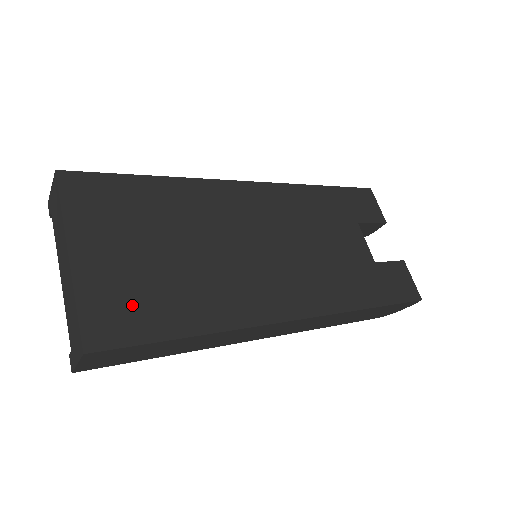
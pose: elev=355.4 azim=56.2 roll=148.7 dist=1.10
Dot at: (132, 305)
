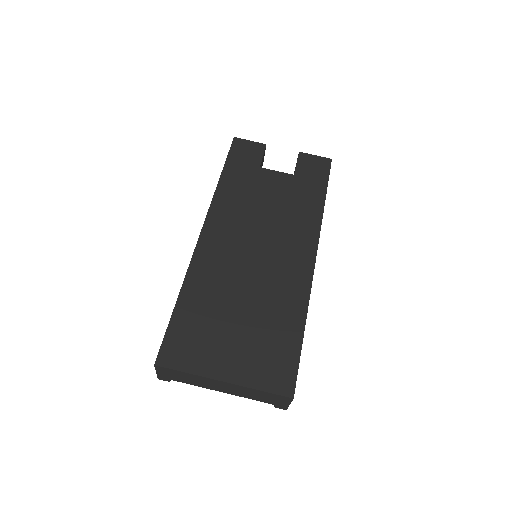
Dot at: (272, 357)
